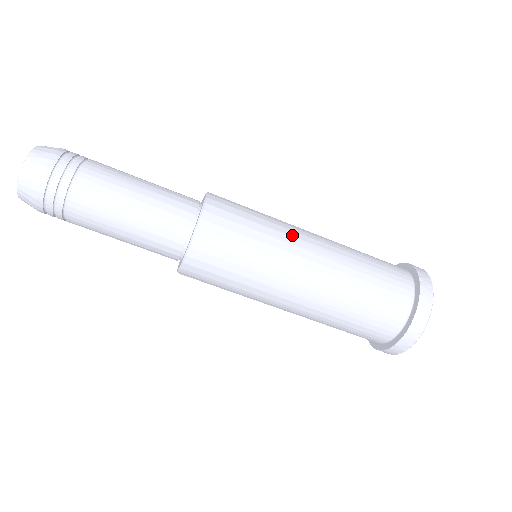
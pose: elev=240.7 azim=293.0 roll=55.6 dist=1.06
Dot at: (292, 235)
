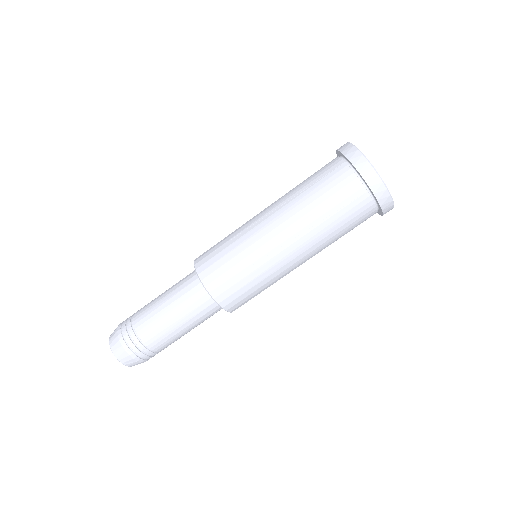
Dot at: (262, 244)
